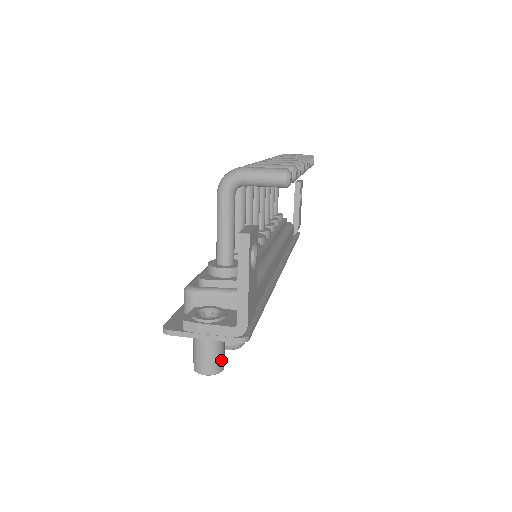
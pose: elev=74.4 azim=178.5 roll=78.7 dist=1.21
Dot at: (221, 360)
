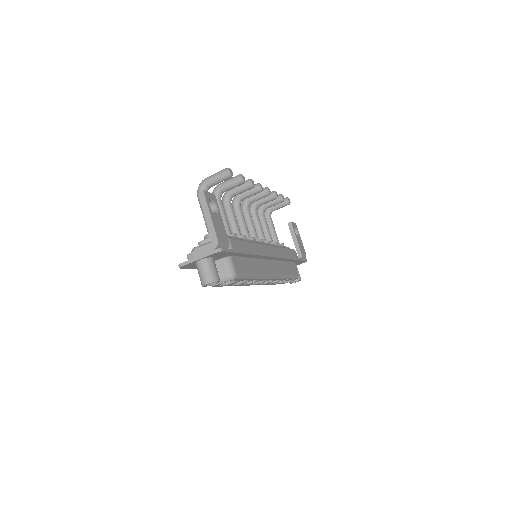
Dot at: (215, 274)
